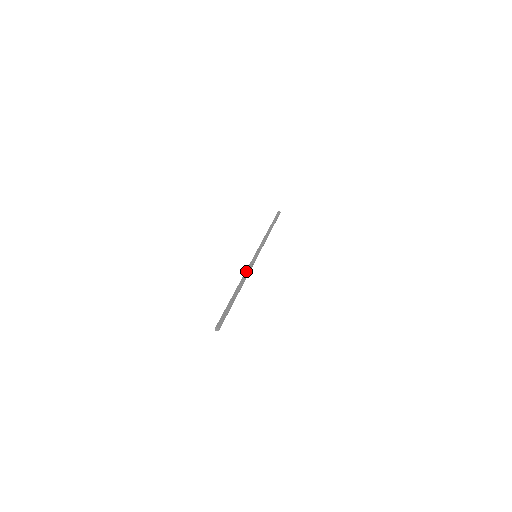
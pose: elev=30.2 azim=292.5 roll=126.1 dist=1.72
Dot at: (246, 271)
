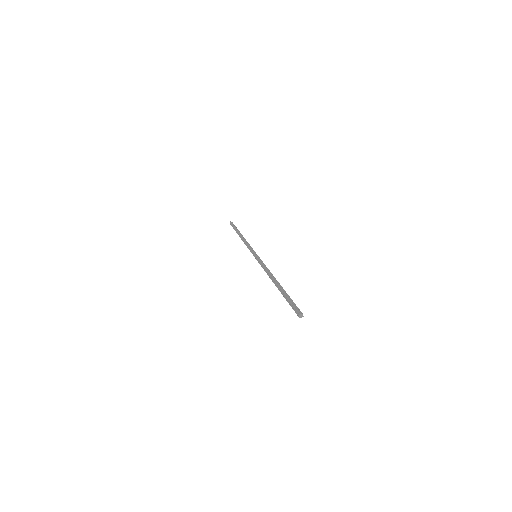
Dot at: (264, 269)
